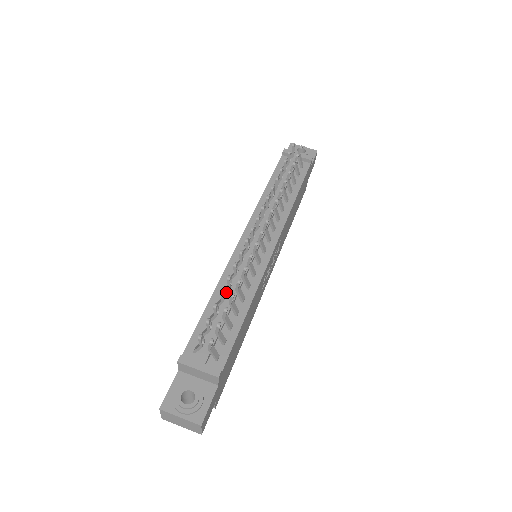
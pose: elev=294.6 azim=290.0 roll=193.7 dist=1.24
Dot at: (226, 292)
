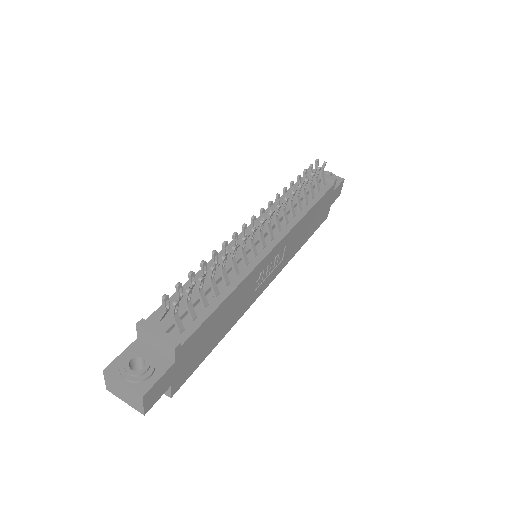
Dot at: occluded
